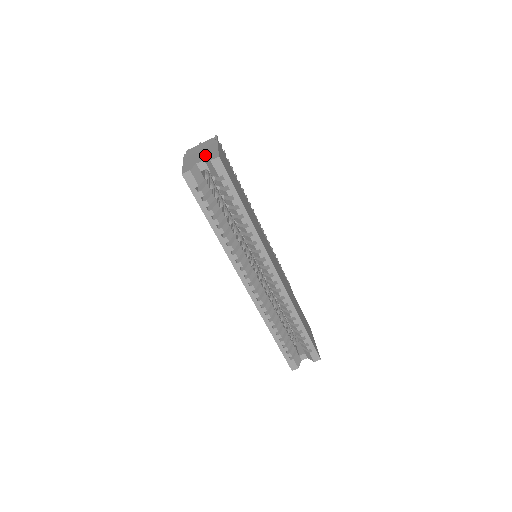
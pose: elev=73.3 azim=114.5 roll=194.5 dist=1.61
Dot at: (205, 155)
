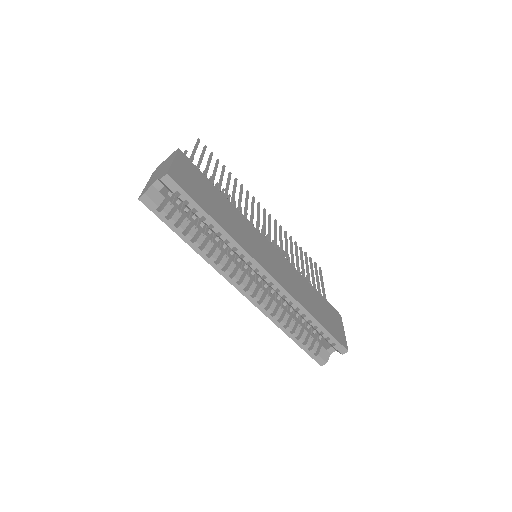
Dot at: (161, 173)
